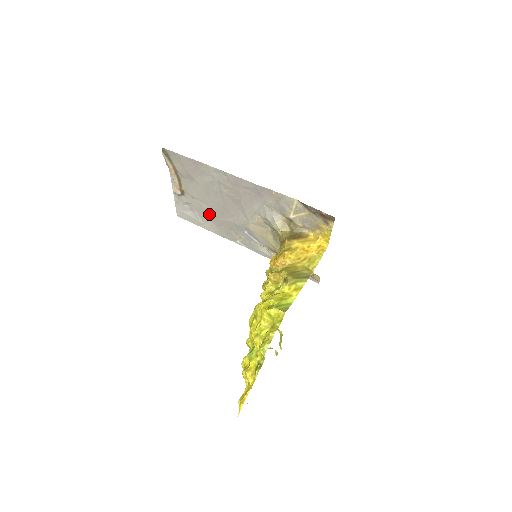
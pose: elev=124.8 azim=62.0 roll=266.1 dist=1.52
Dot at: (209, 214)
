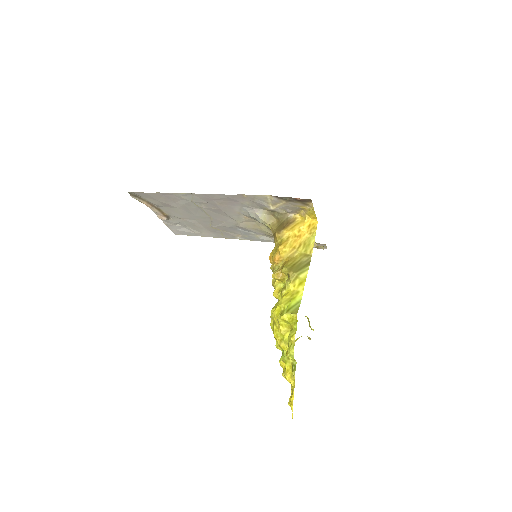
Dot at: (200, 226)
